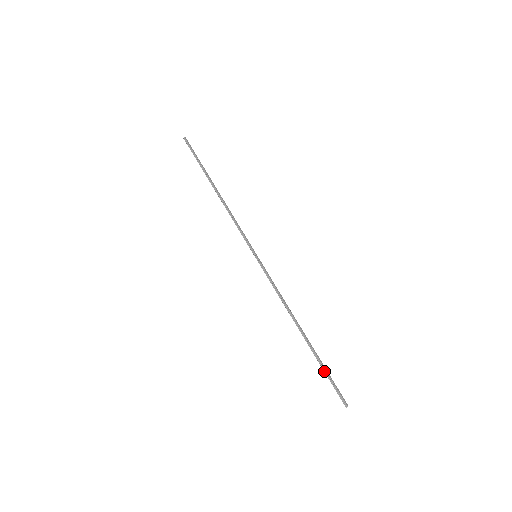
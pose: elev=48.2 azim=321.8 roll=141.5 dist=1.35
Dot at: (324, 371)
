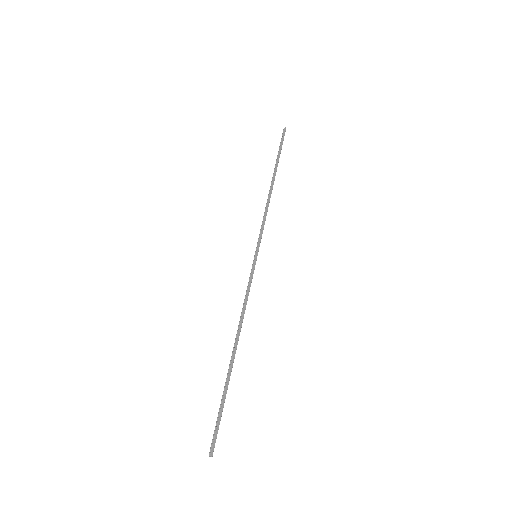
Dot at: (221, 403)
